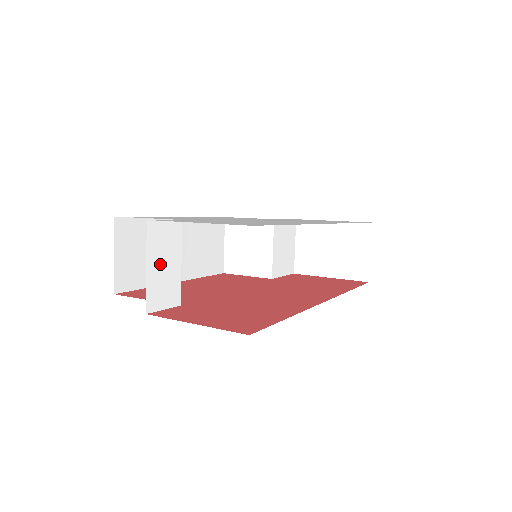
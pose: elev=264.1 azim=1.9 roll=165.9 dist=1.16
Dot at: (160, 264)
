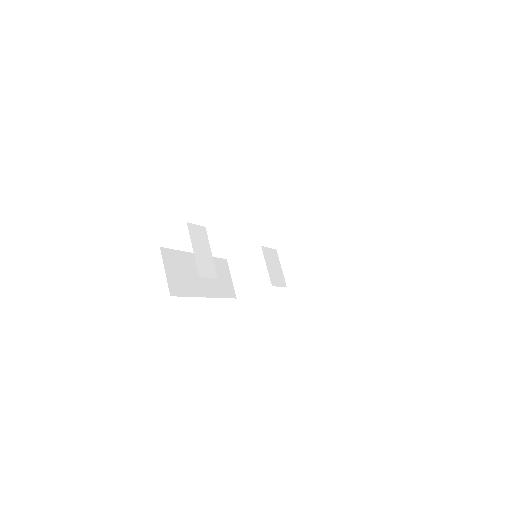
Dot at: (200, 249)
